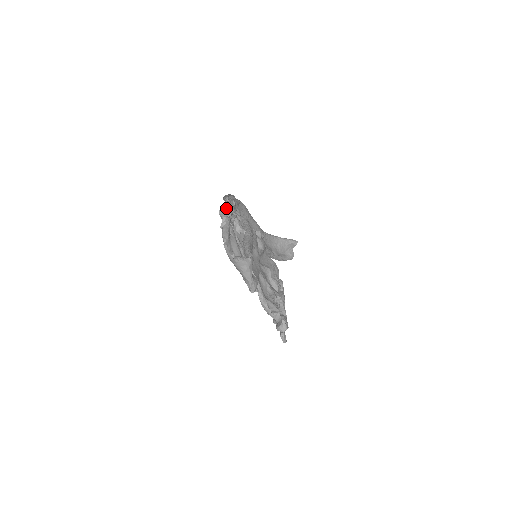
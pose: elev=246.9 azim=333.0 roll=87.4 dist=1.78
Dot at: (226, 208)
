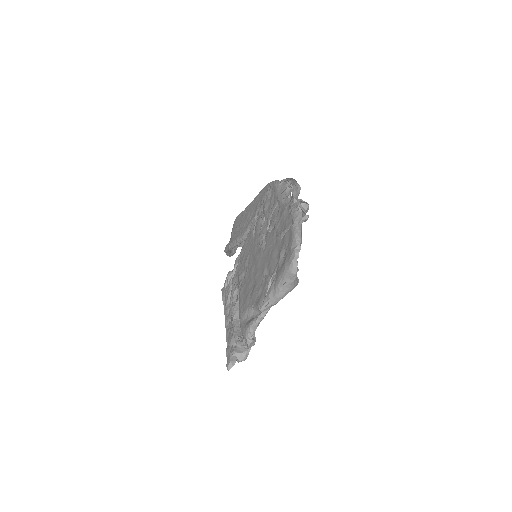
Dot at: (305, 203)
